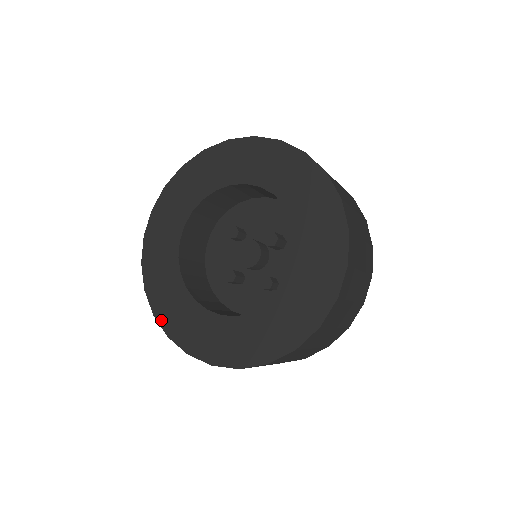
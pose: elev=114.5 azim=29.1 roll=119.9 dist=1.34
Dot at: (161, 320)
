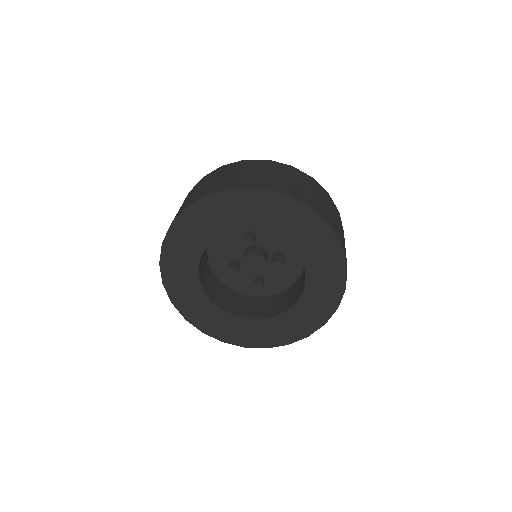
Dot at: (169, 290)
